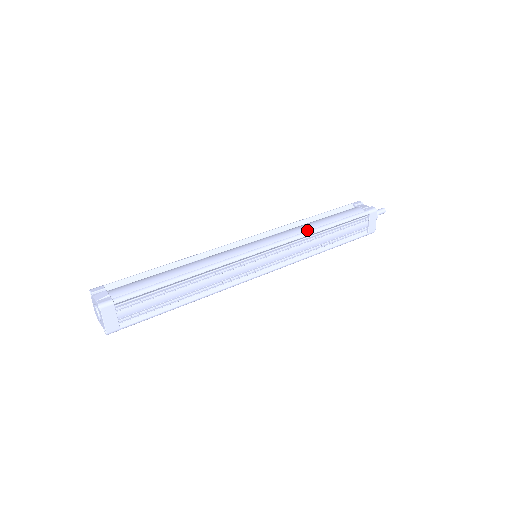
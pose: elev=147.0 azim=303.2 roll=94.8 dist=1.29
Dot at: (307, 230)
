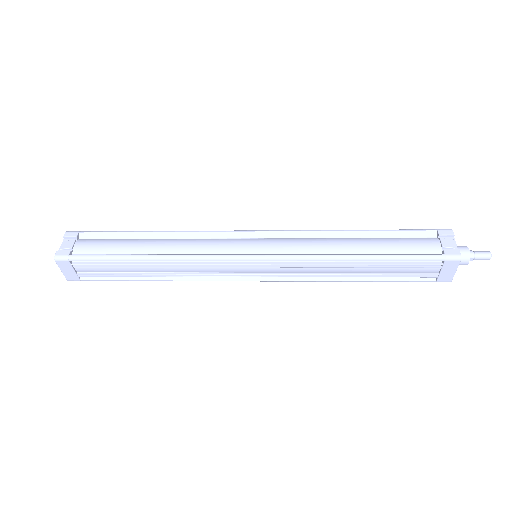
Dot at: (333, 251)
